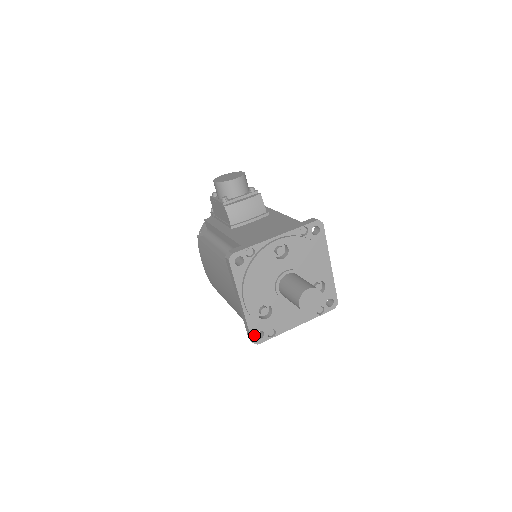
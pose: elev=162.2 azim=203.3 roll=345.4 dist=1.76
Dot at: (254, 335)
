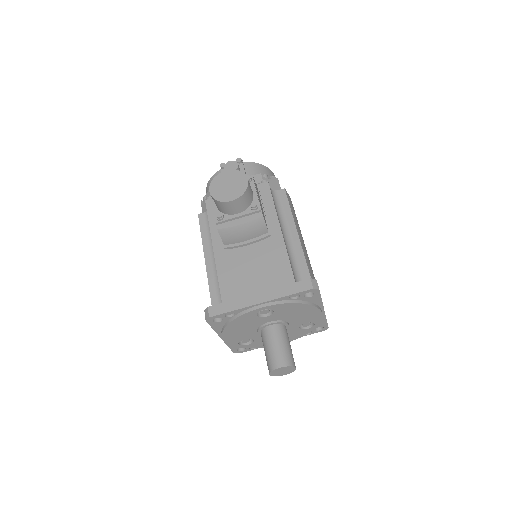
Dot at: (235, 350)
